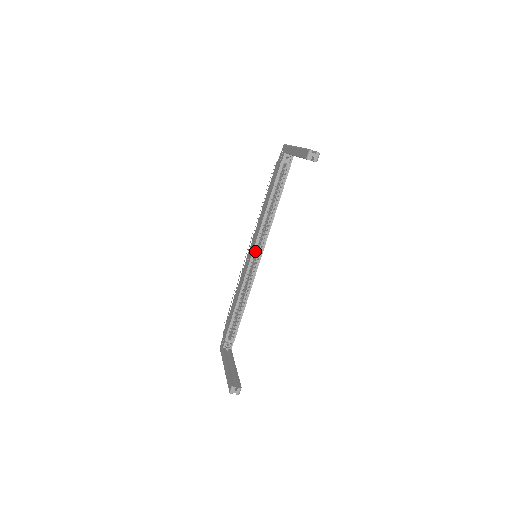
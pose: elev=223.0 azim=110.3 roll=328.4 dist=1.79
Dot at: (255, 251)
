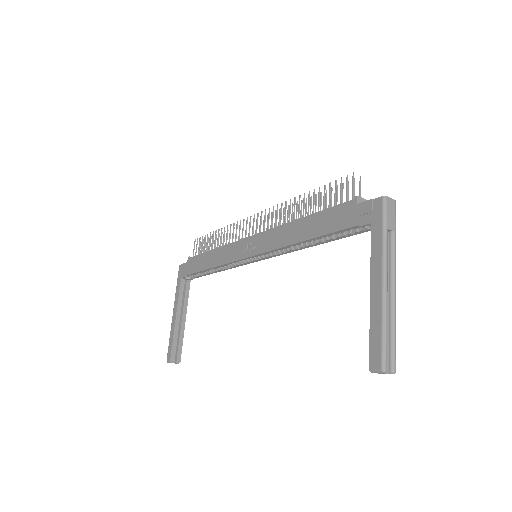
Dot at: (257, 256)
